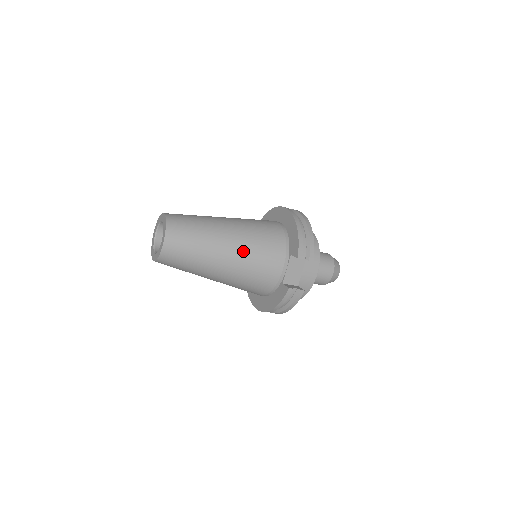
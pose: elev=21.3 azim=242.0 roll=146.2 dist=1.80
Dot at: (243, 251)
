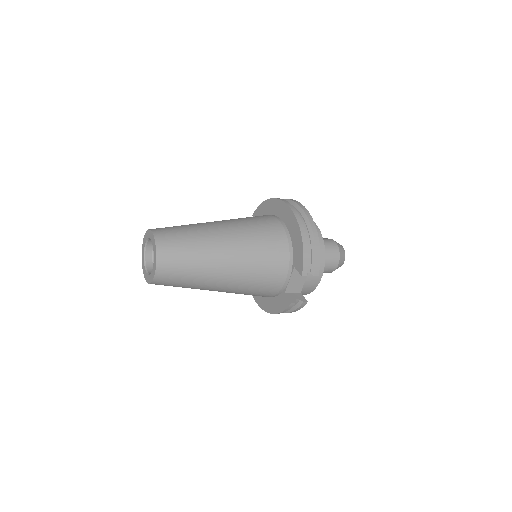
Dot at: (243, 269)
